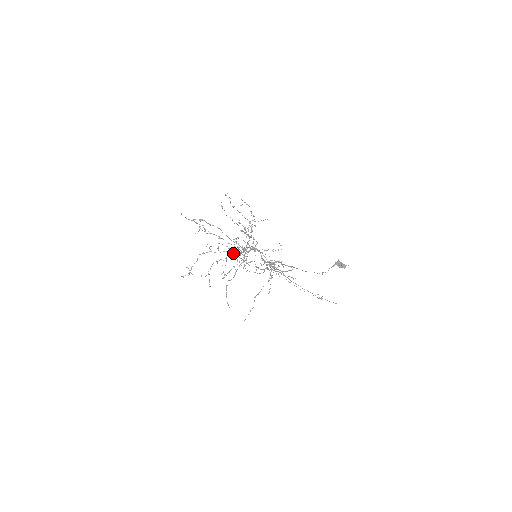
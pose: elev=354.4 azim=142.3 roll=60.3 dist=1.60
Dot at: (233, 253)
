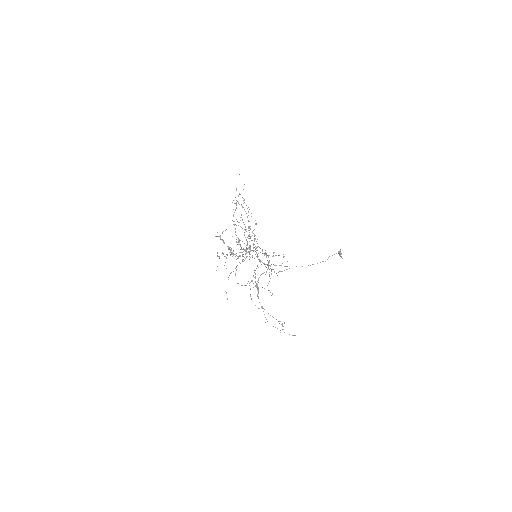
Dot at: (254, 234)
